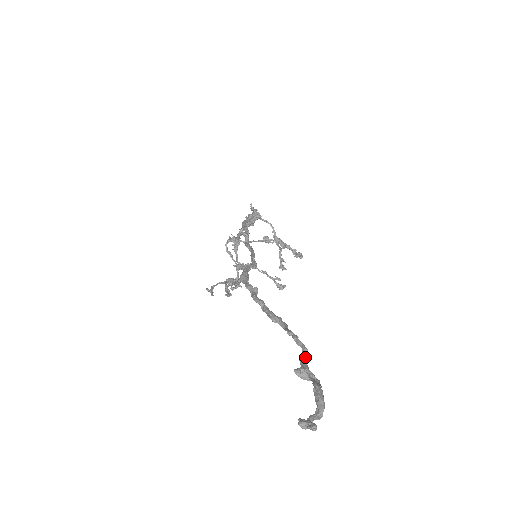
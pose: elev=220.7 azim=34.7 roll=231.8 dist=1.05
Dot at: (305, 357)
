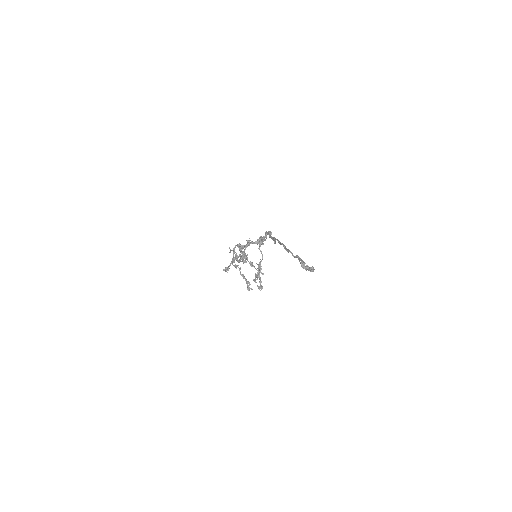
Dot at: occluded
